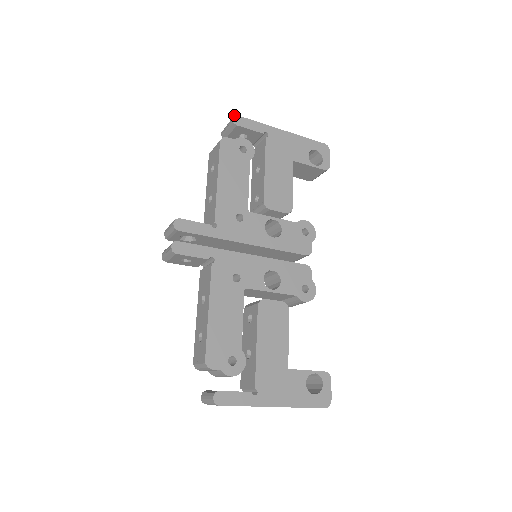
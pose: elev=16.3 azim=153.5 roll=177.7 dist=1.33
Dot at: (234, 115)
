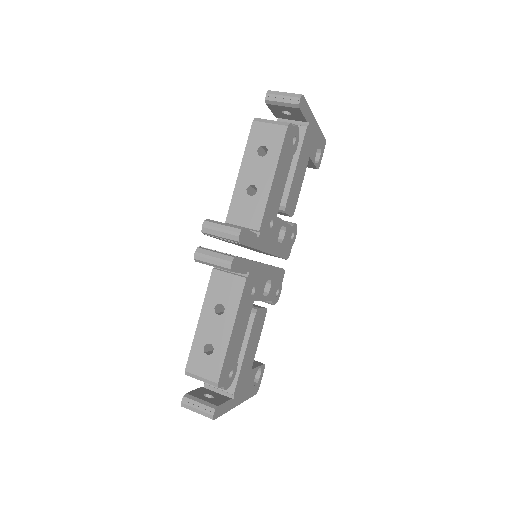
Dot at: occluded
